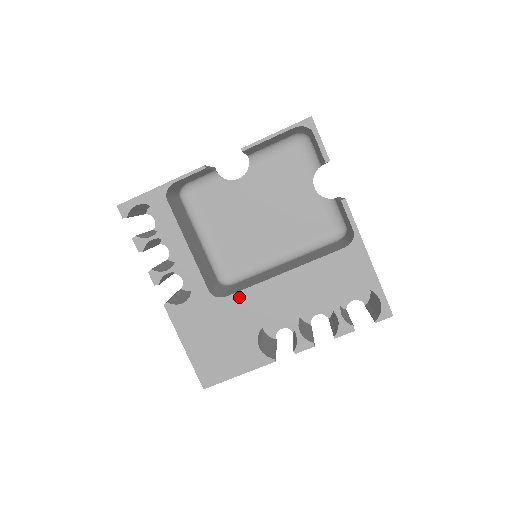
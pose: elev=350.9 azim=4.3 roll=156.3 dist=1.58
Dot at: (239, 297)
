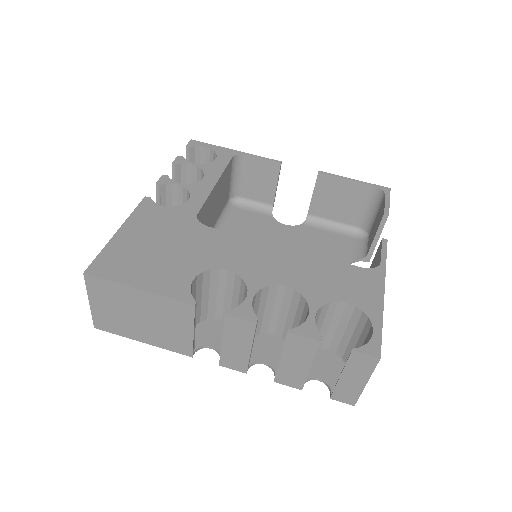
Dot at: (220, 234)
